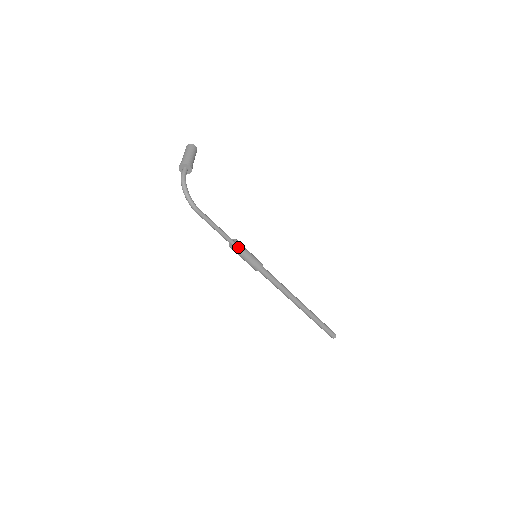
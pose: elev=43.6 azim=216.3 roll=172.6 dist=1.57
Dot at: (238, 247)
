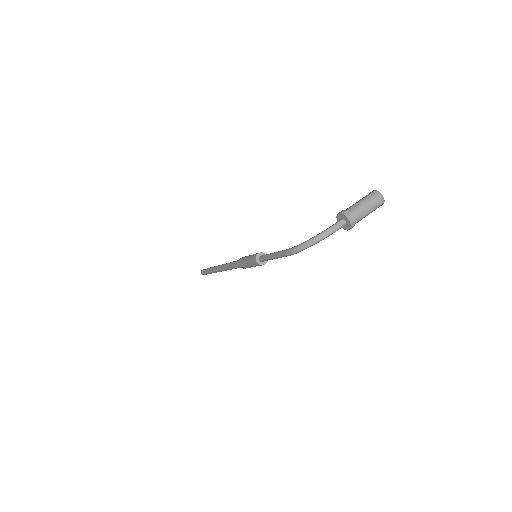
Dot at: (259, 265)
